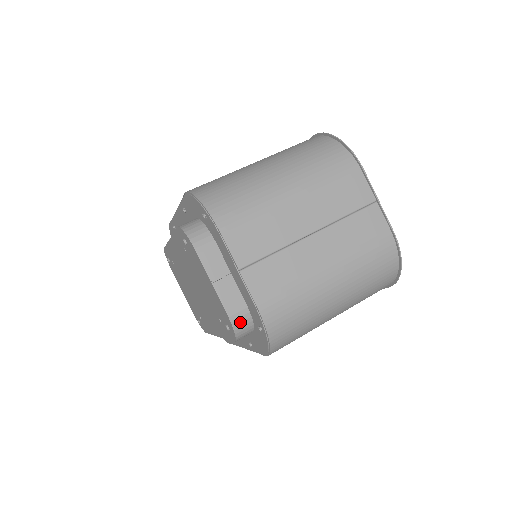
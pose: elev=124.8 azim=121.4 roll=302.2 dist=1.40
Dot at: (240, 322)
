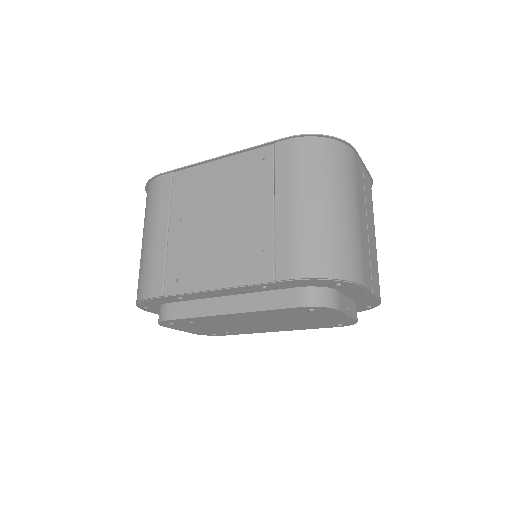
Dot at: occluded
